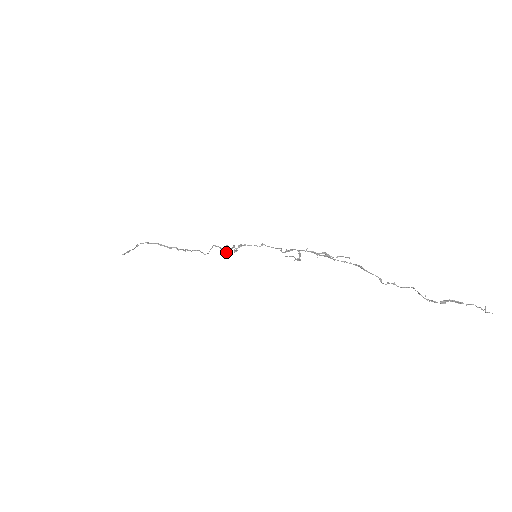
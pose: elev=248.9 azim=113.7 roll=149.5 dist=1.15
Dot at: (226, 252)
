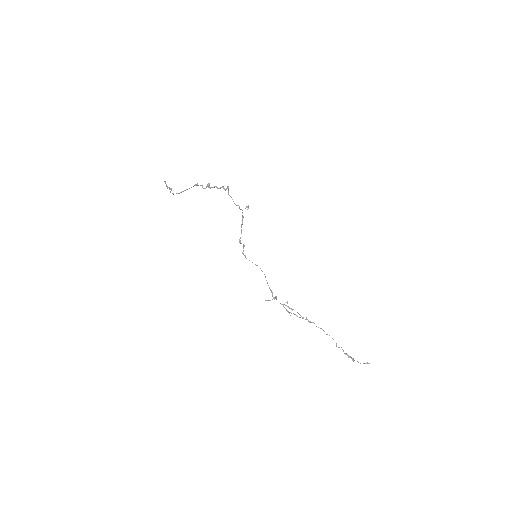
Dot at: (240, 209)
